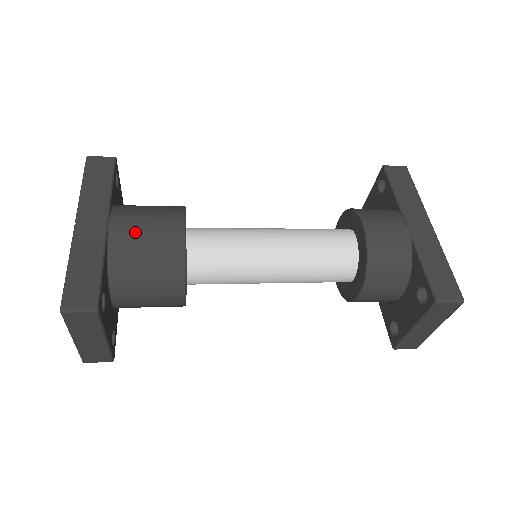
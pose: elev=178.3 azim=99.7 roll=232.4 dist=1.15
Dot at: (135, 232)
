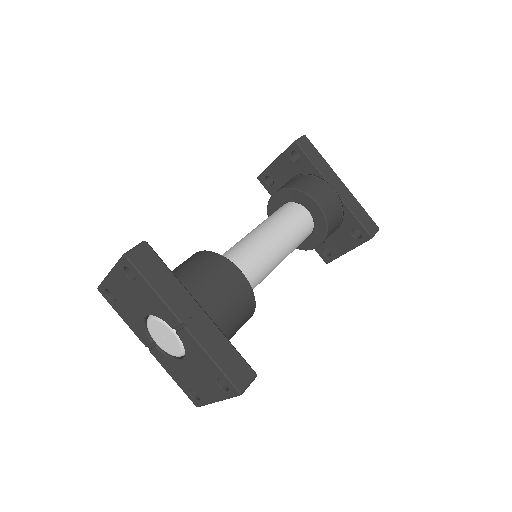
Dot at: (222, 302)
